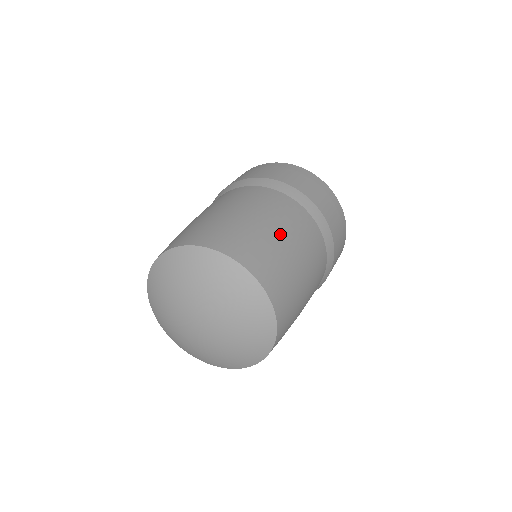
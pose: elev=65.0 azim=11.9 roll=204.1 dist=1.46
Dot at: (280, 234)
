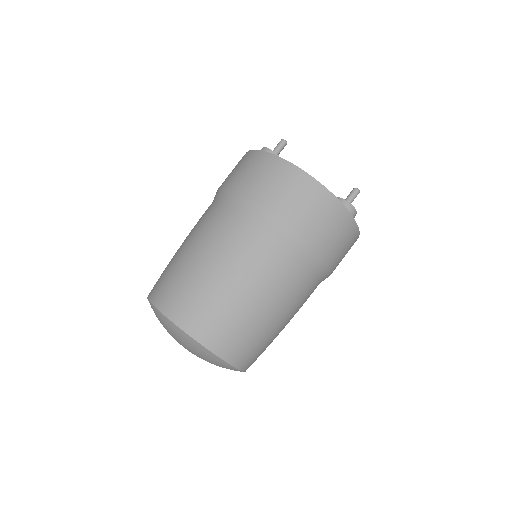
Dot at: (271, 315)
